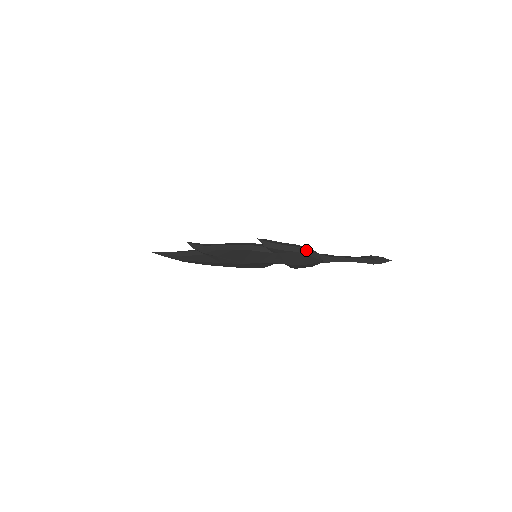
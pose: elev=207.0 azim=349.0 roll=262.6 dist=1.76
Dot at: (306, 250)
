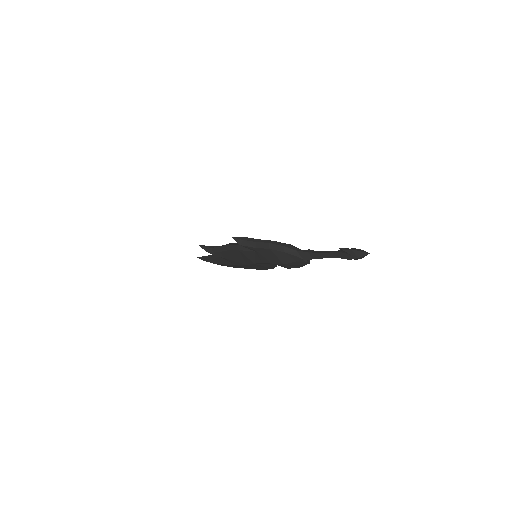
Dot at: (278, 246)
